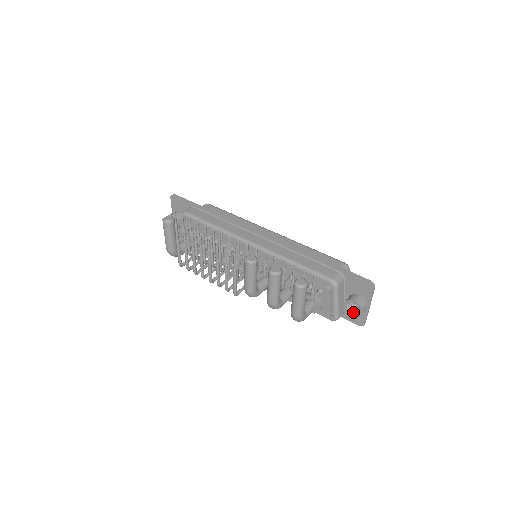
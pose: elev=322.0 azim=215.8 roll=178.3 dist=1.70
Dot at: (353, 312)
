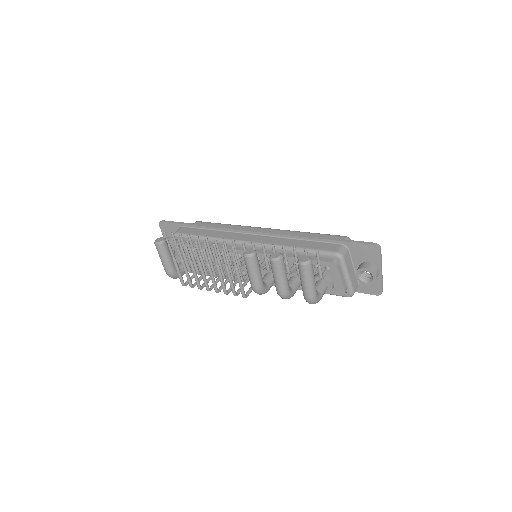
Dot at: (367, 281)
